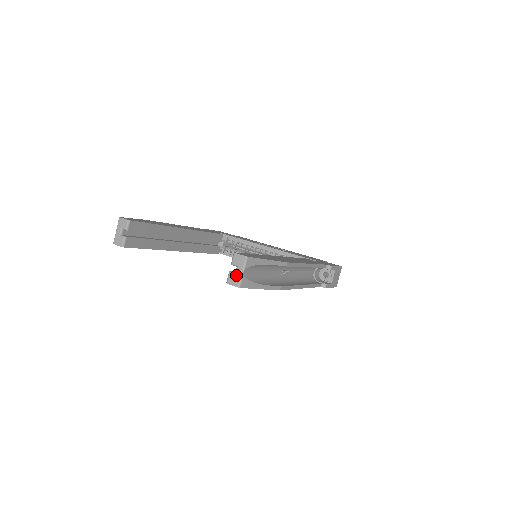
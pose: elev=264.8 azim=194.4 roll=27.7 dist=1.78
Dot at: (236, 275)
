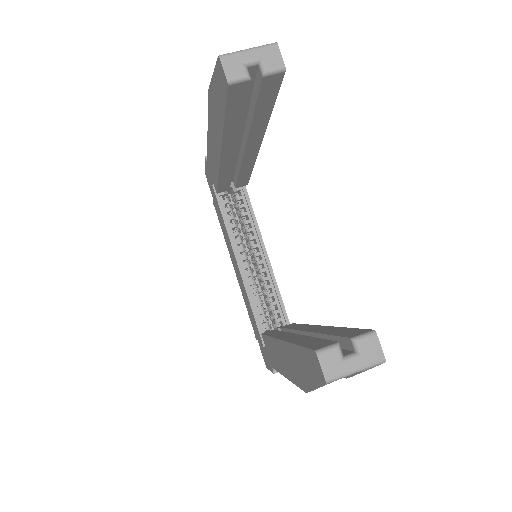
Dot at: (344, 363)
